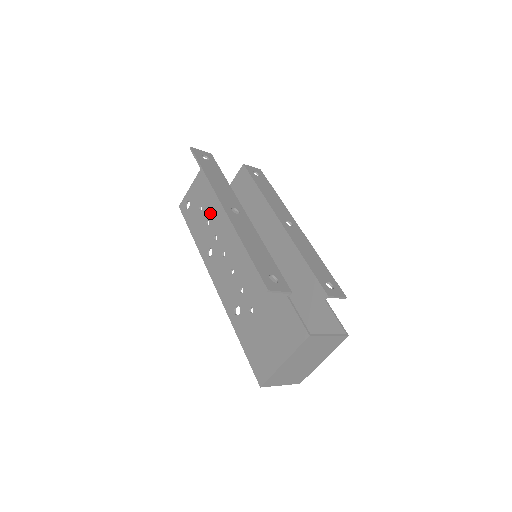
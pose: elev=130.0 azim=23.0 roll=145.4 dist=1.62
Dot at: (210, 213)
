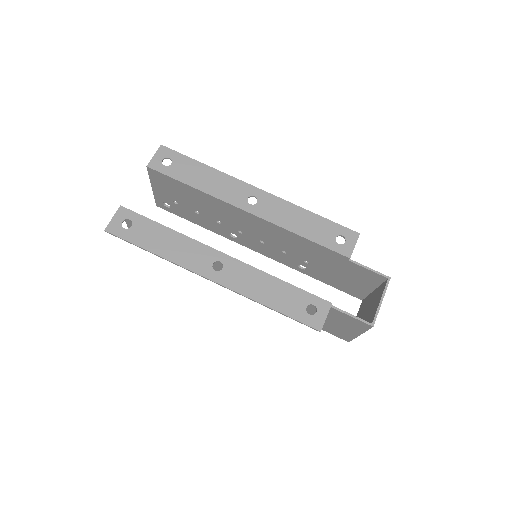
Dot at: occluded
